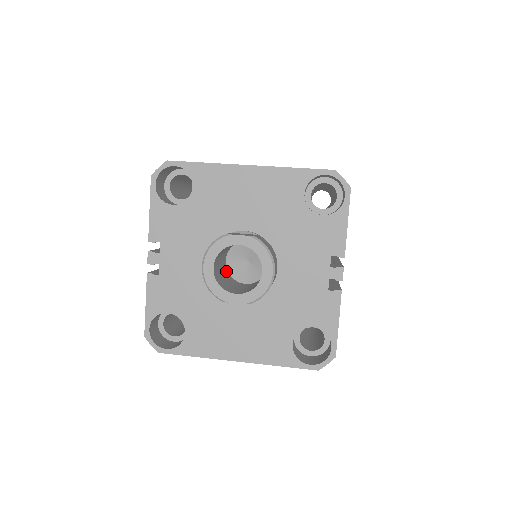
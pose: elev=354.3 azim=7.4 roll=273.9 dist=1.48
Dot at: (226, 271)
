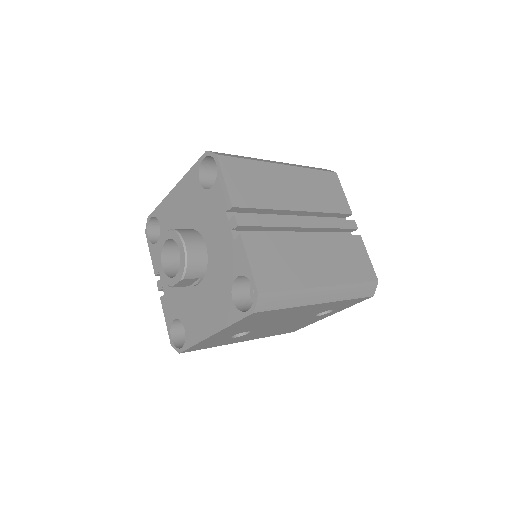
Dot at: occluded
